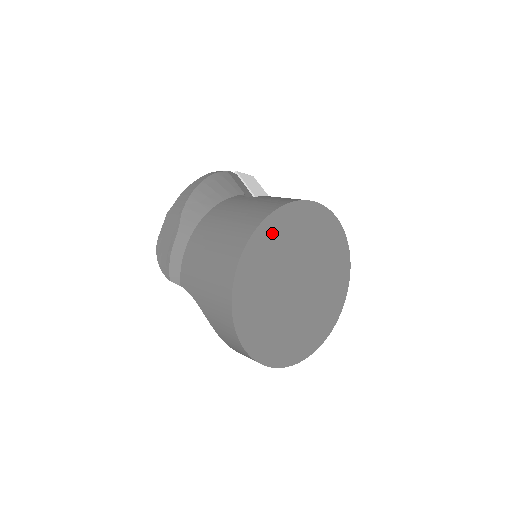
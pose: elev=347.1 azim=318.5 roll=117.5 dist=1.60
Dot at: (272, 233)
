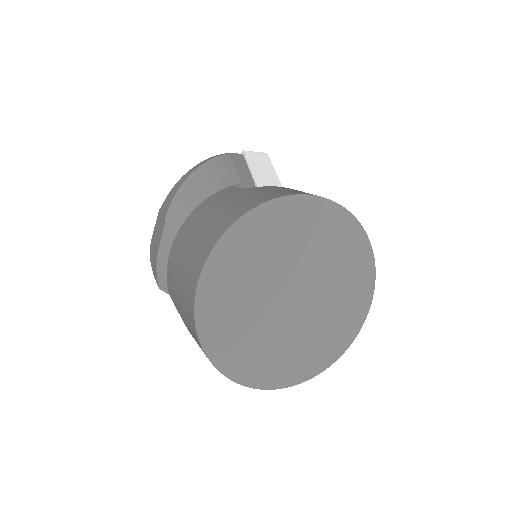
Dot at: (244, 242)
